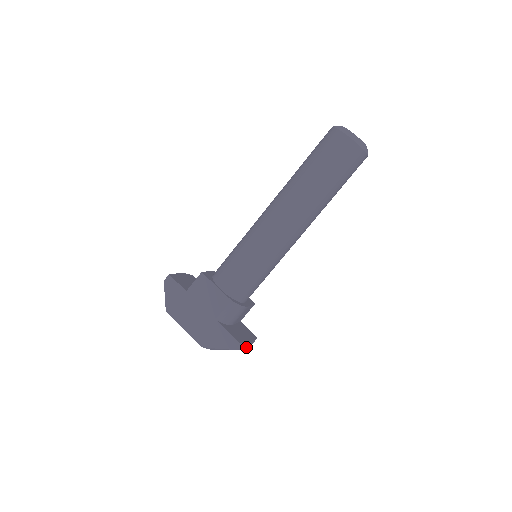
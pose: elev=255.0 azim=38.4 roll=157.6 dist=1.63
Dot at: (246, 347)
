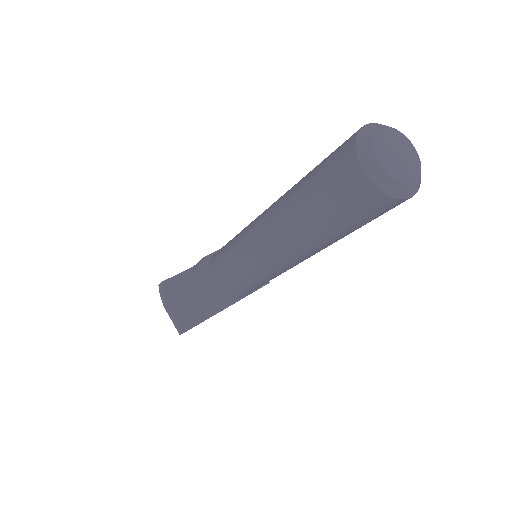
Dot at: occluded
